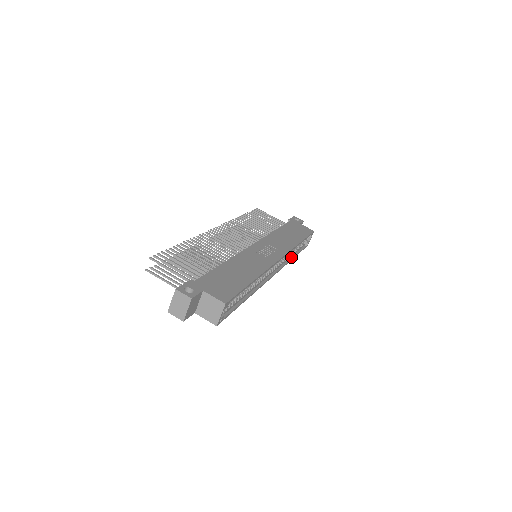
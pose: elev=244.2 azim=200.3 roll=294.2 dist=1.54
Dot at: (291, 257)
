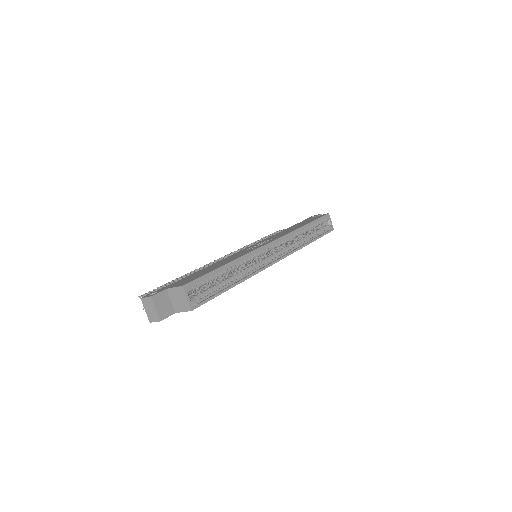
Dot at: (306, 243)
